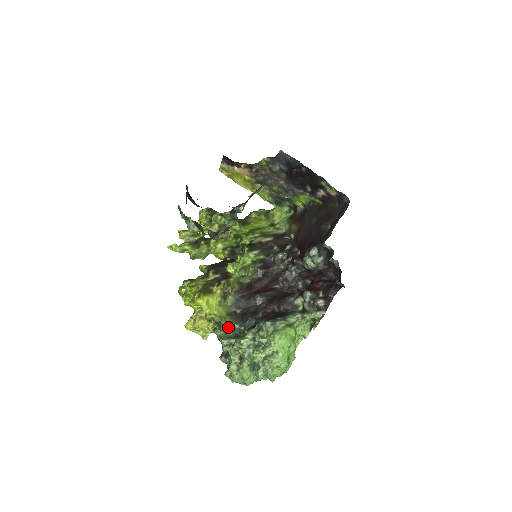
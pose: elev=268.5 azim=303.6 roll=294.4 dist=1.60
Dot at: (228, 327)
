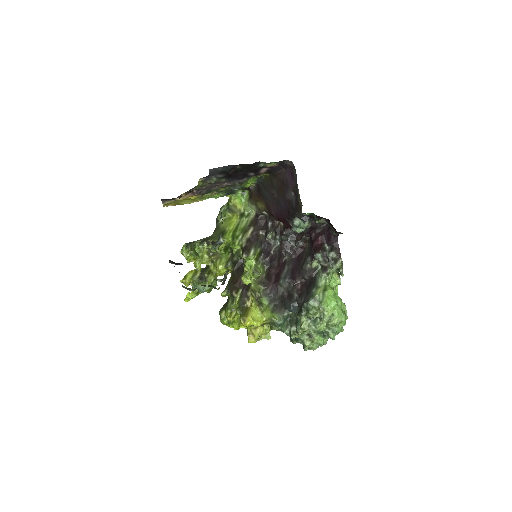
Dot at: (281, 321)
